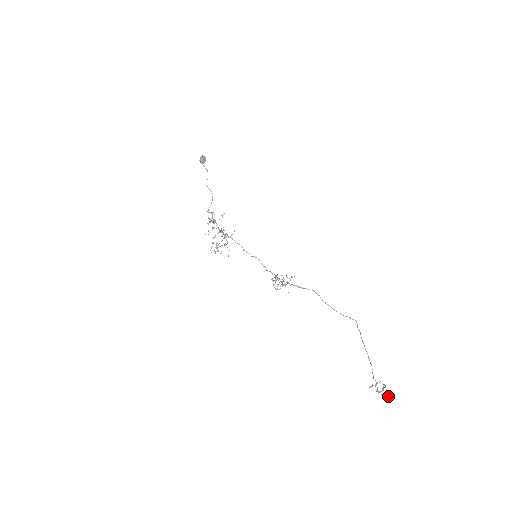
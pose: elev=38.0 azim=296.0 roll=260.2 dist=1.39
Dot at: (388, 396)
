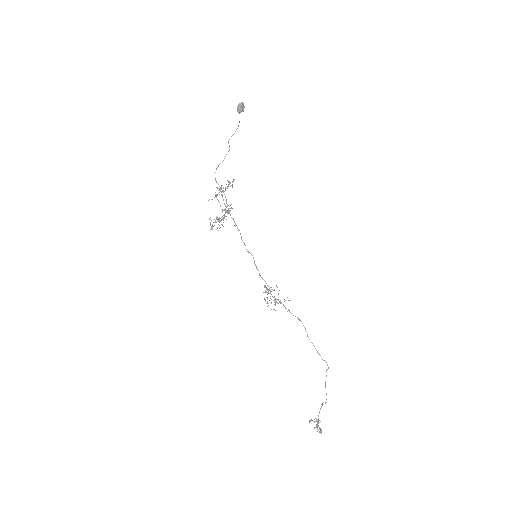
Dot at: occluded
